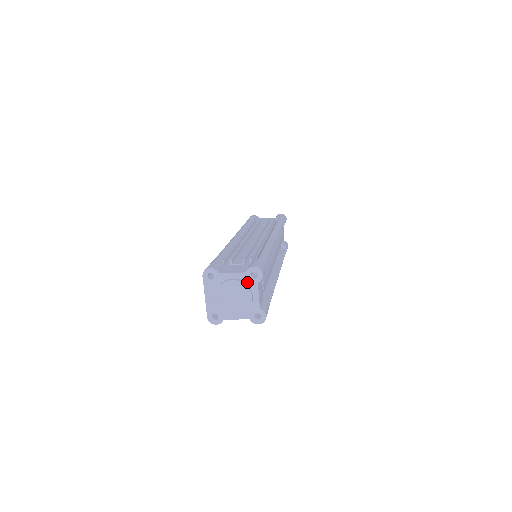
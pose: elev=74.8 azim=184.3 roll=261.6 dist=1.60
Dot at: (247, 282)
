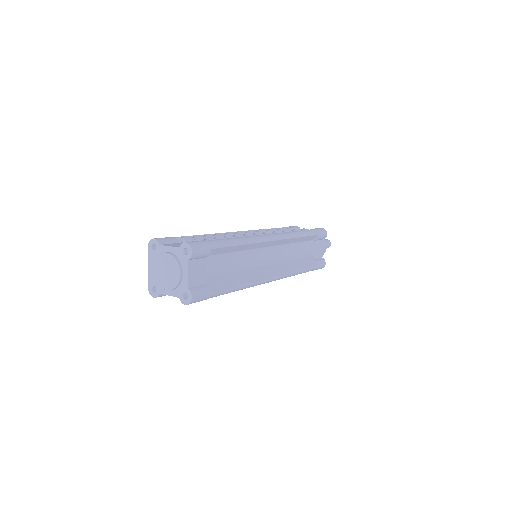
Dot at: (180, 258)
